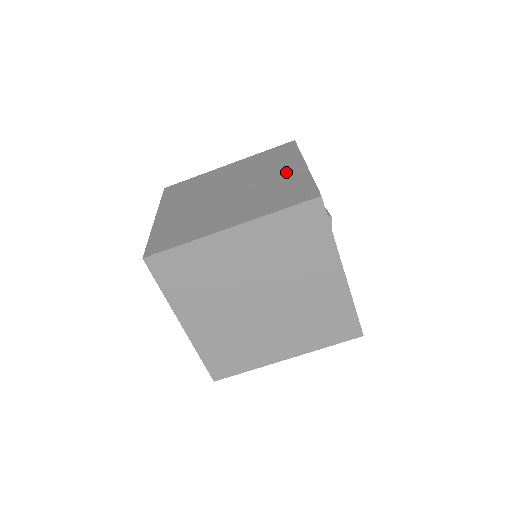
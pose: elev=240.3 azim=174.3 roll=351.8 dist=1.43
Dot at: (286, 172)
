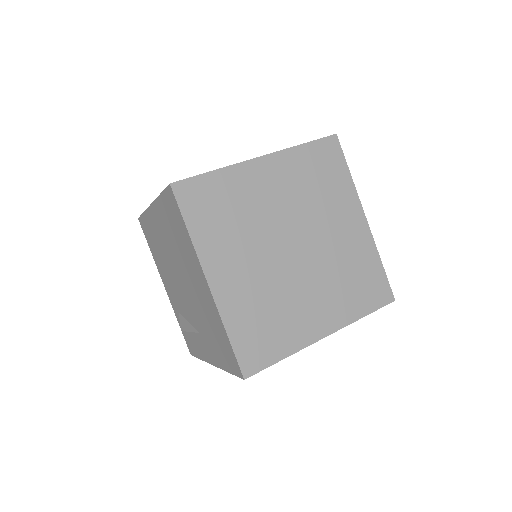
Dot at: occluded
